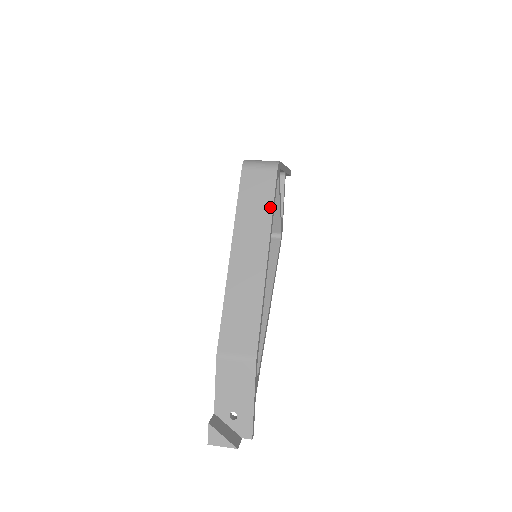
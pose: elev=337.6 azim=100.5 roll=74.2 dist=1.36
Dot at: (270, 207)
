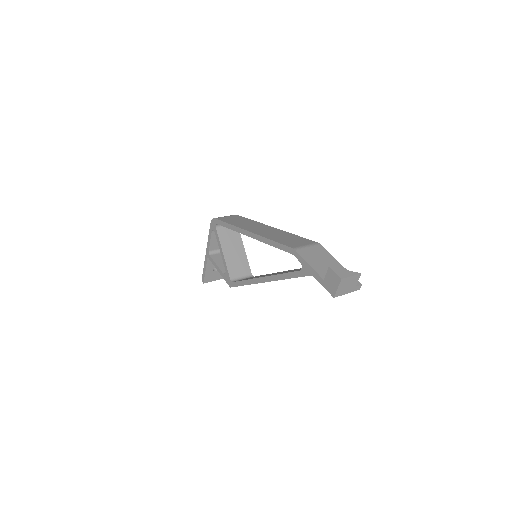
Dot at: (249, 220)
